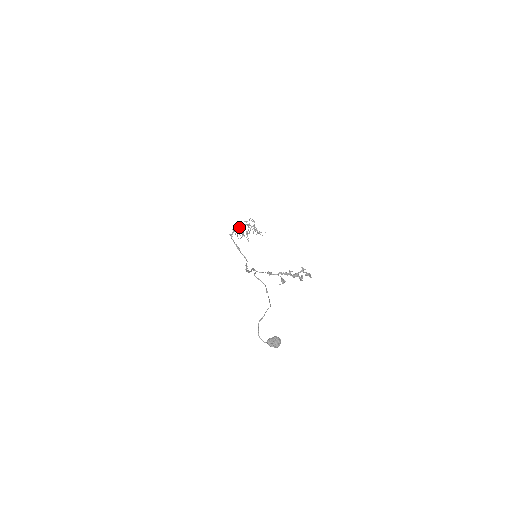
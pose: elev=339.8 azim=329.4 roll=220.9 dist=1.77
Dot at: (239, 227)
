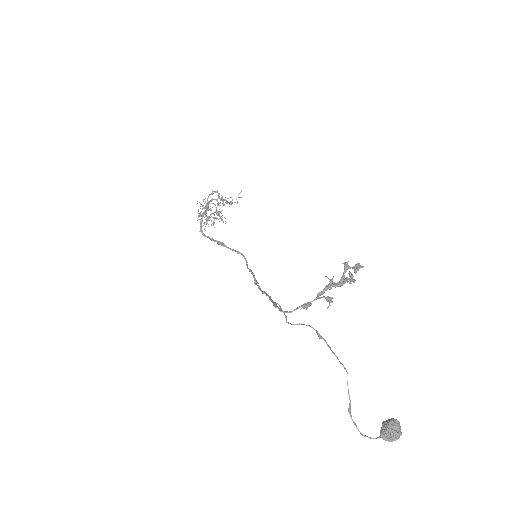
Dot at: (203, 214)
